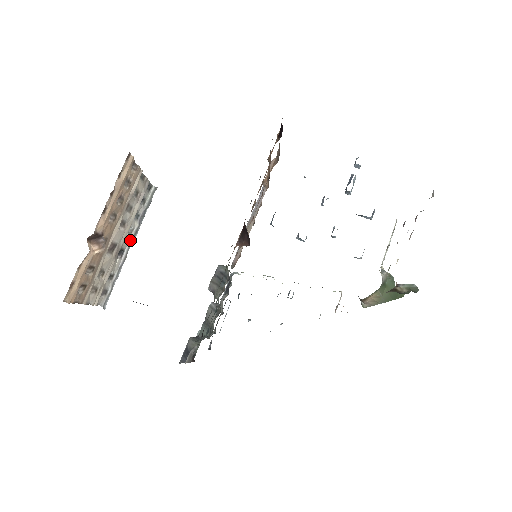
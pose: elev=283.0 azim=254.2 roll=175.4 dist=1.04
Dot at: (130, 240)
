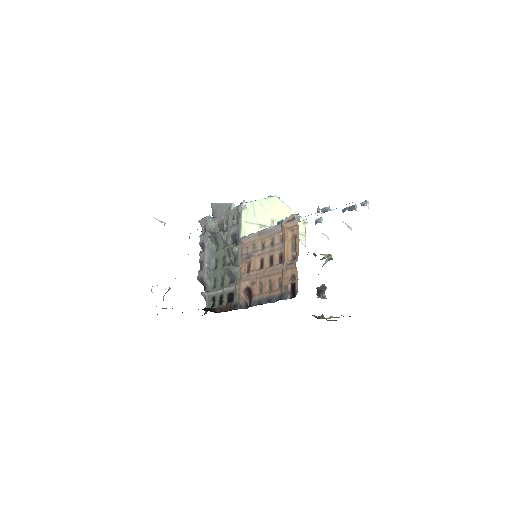
Dot at: occluded
